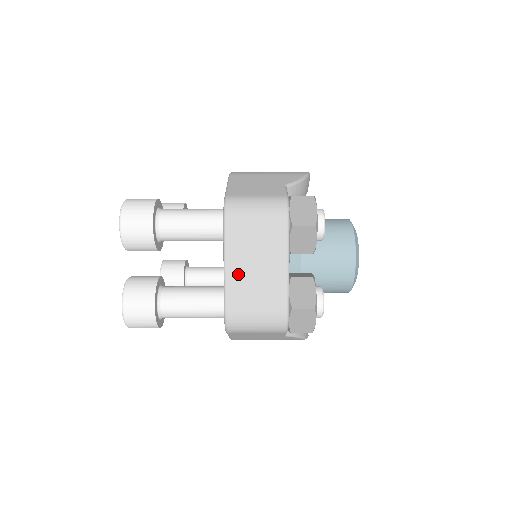
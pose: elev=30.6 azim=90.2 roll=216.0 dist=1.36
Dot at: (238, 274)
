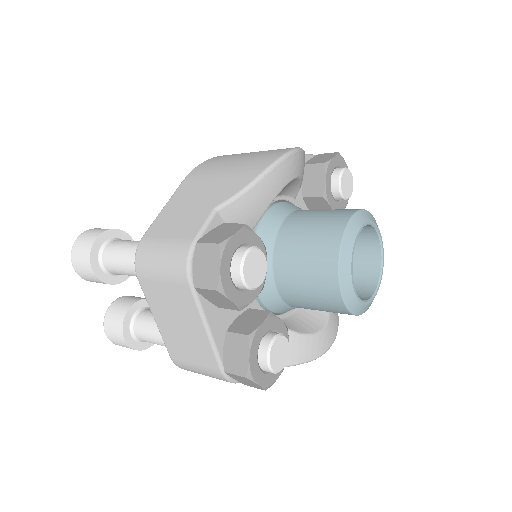
Dot at: (167, 328)
